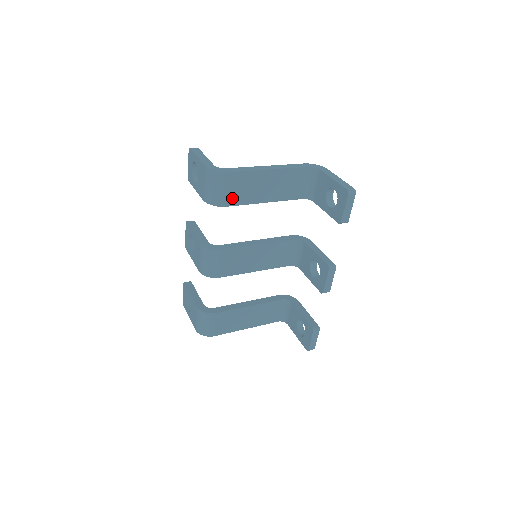
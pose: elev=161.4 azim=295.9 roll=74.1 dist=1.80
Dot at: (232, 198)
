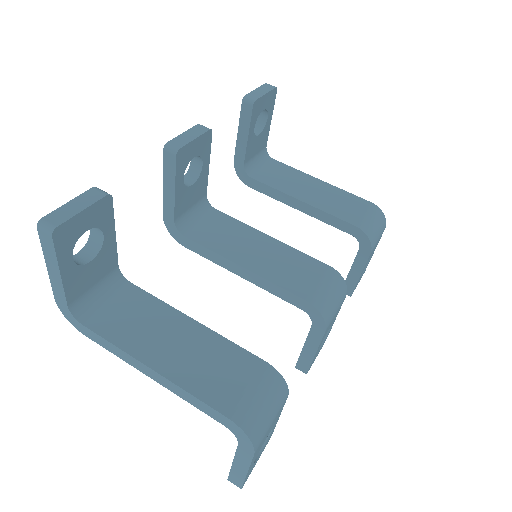
Dot at: occluded
